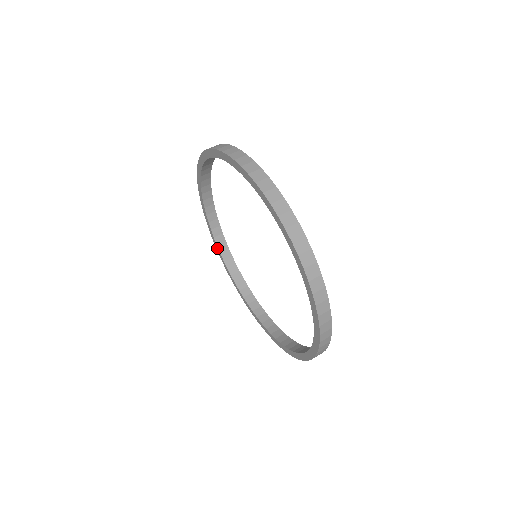
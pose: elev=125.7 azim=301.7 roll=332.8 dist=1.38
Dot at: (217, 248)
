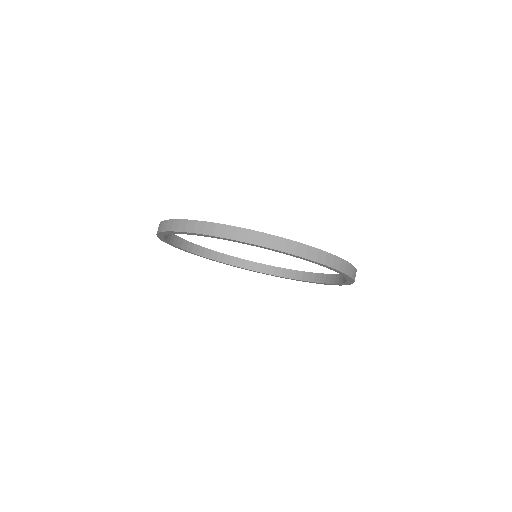
Dot at: occluded
